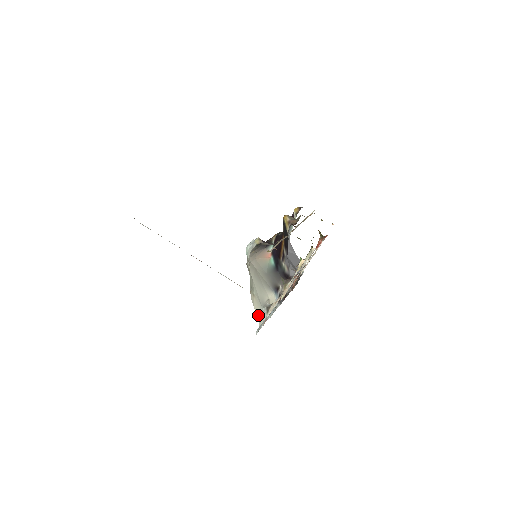
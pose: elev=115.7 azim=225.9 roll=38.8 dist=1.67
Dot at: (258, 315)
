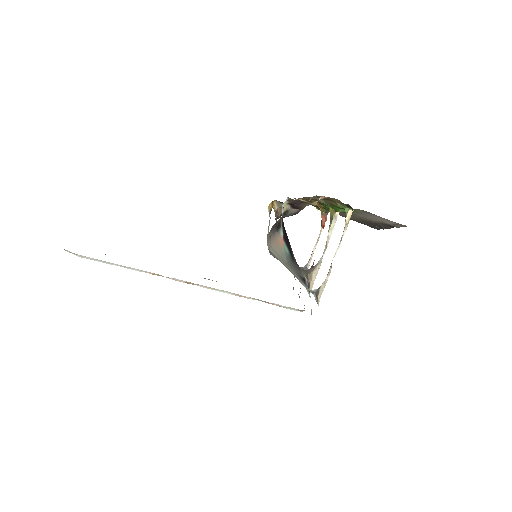
Dot at: occluded
